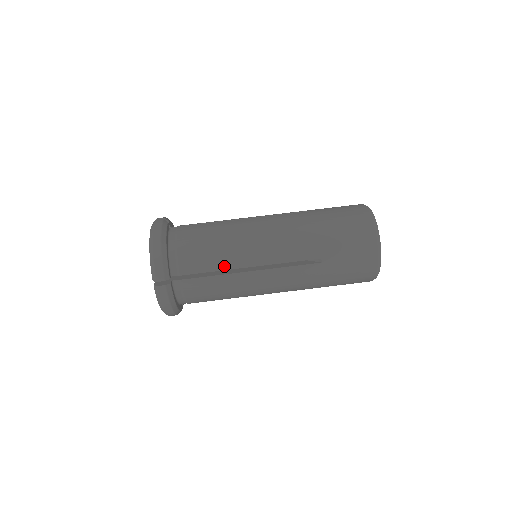
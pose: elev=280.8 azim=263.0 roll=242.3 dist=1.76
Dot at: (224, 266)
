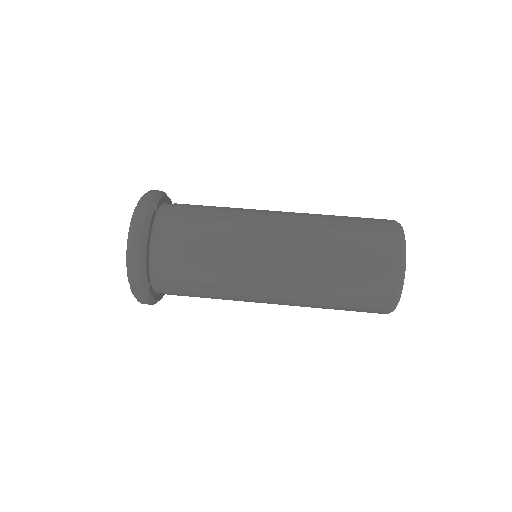
Dot at: (212, 281)
